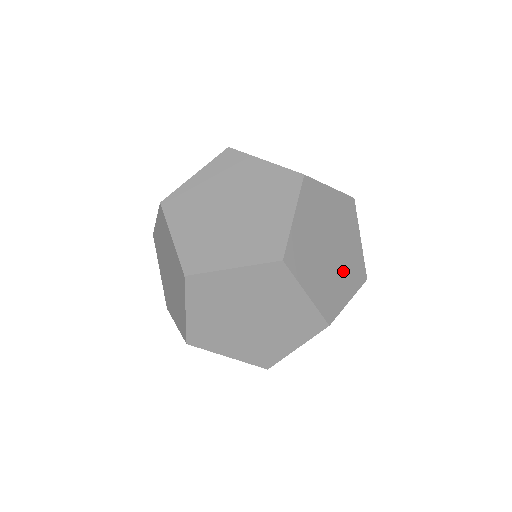
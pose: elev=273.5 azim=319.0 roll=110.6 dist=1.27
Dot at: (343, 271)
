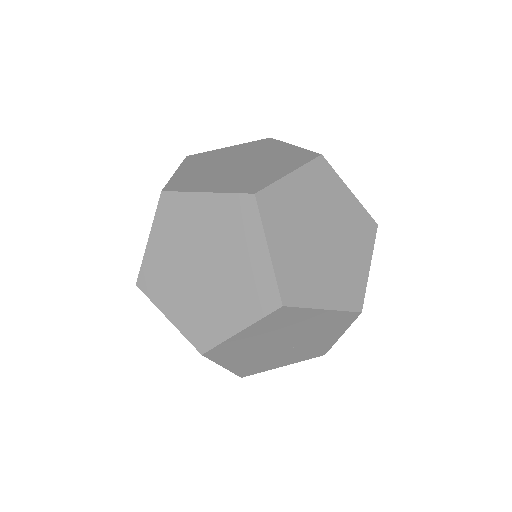
Dot at: occluded
